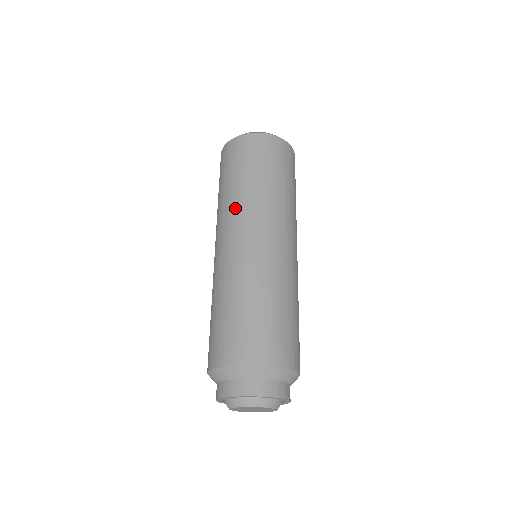
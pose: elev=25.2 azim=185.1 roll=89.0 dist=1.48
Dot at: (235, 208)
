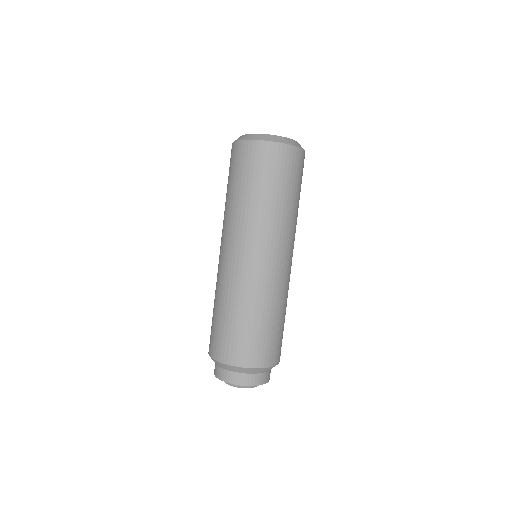
Dot at: occluded
